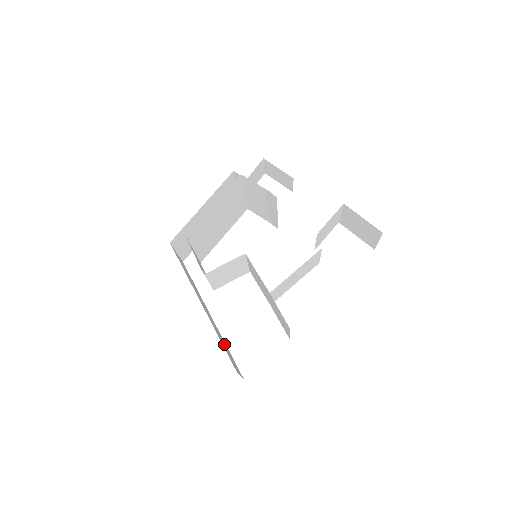
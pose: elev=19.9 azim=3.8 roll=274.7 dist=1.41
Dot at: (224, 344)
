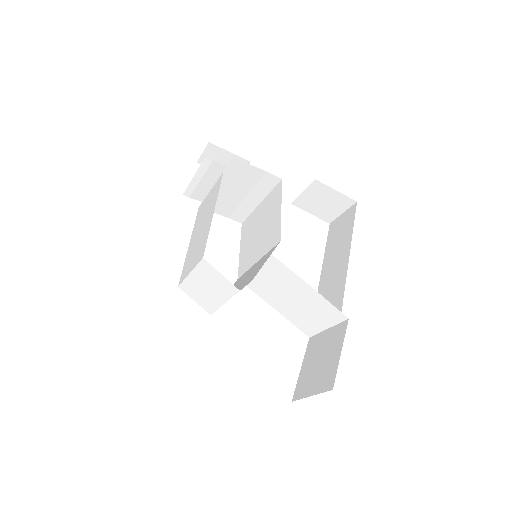
Dot at: occluded
